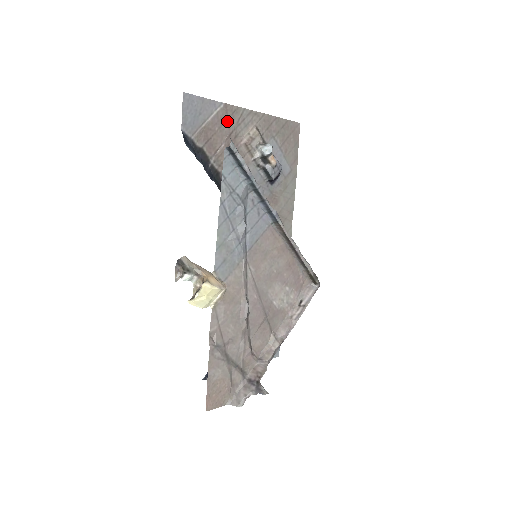
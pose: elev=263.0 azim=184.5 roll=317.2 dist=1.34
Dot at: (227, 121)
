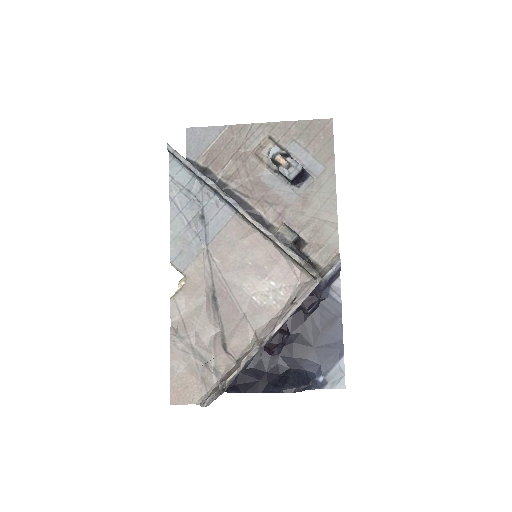
Dot at: (234, 139)
